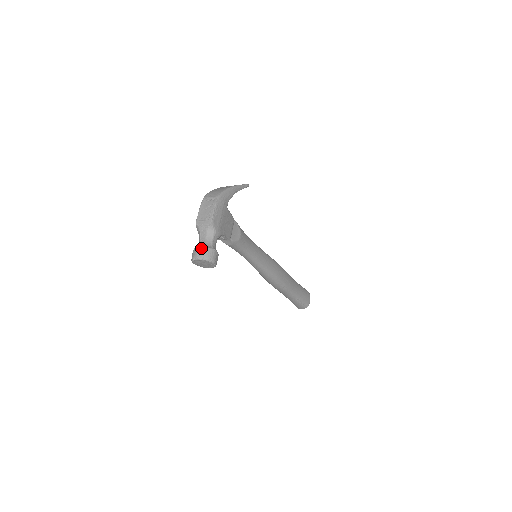
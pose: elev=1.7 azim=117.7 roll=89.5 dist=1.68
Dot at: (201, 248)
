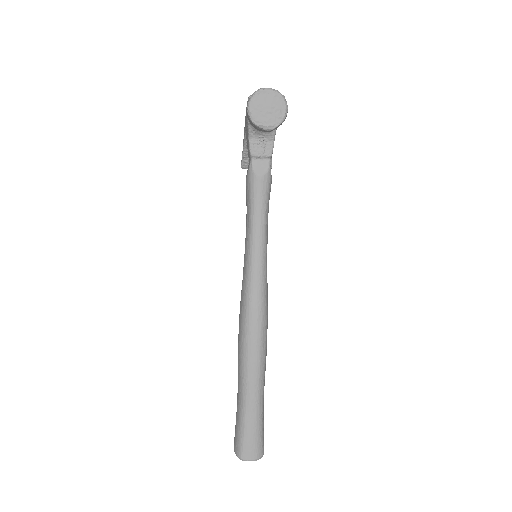
Dot at: occluded
